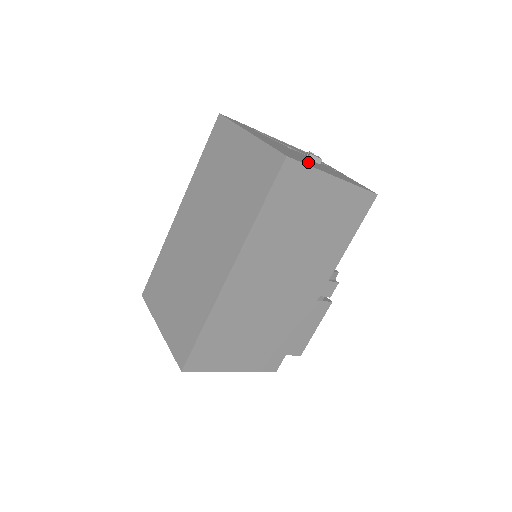
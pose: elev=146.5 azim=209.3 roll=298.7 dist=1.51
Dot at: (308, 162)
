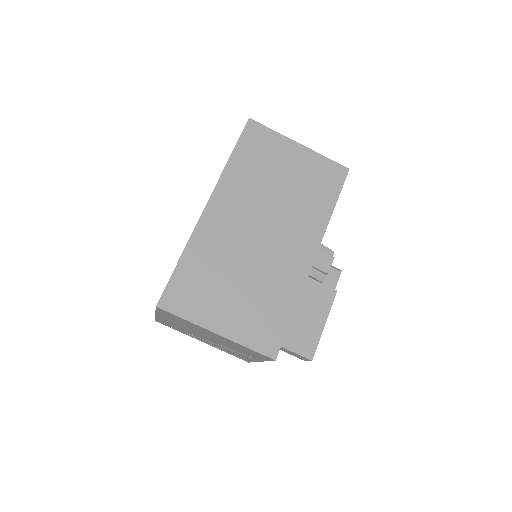
Dot at: occluded
